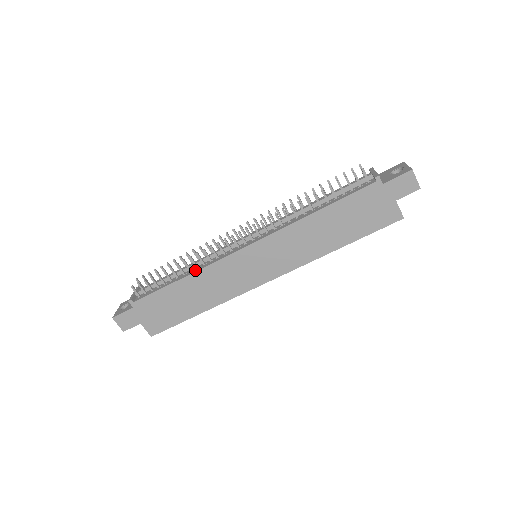
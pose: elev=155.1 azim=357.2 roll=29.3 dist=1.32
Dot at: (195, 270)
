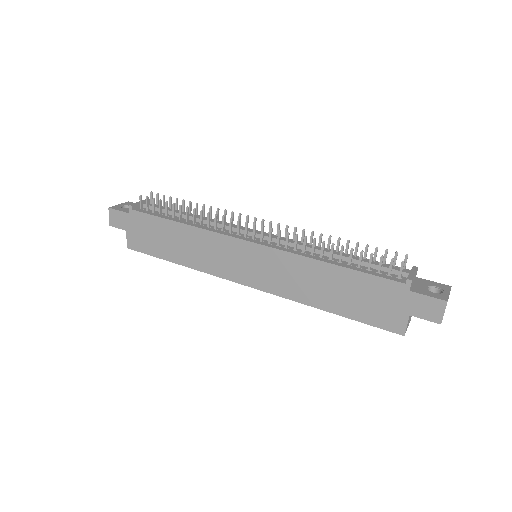
Dot at: (197, 225)
